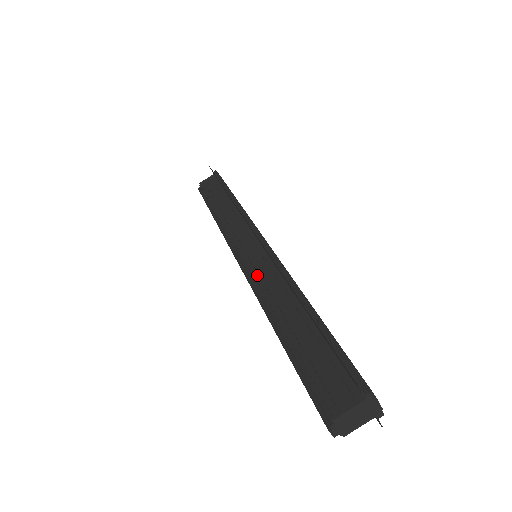
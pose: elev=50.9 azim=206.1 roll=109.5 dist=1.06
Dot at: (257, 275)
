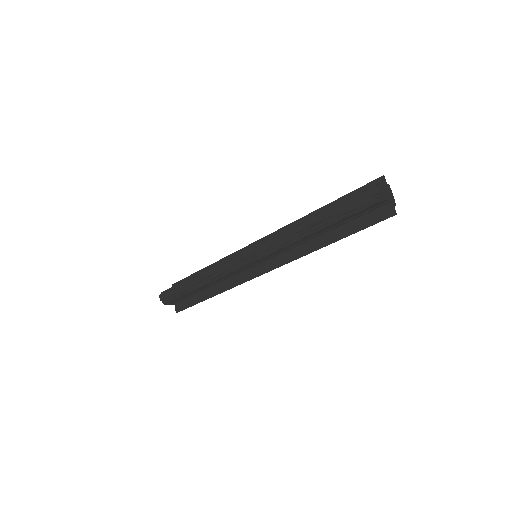
Dot at: (273, 236)
